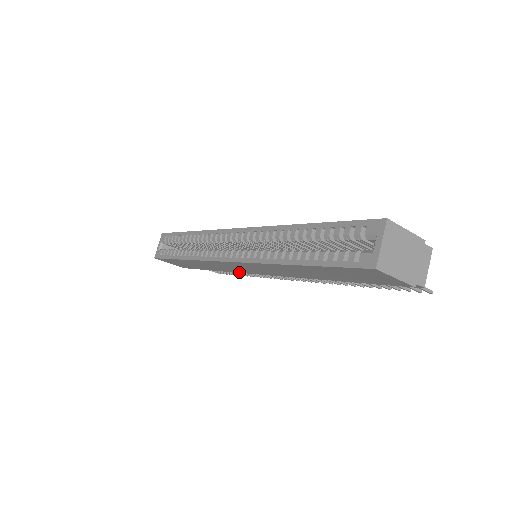
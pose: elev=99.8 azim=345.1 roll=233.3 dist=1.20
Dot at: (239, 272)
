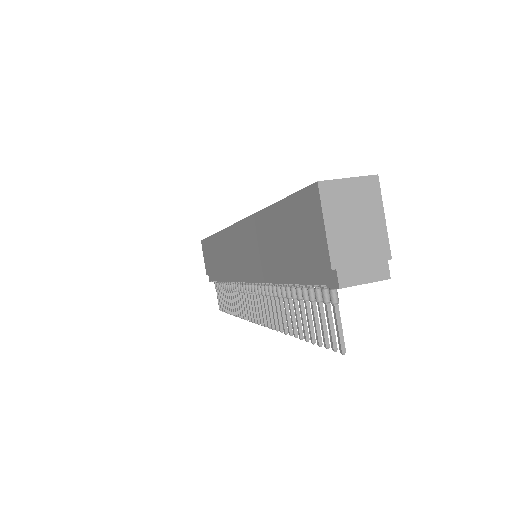
Dot at: (231, 272)
